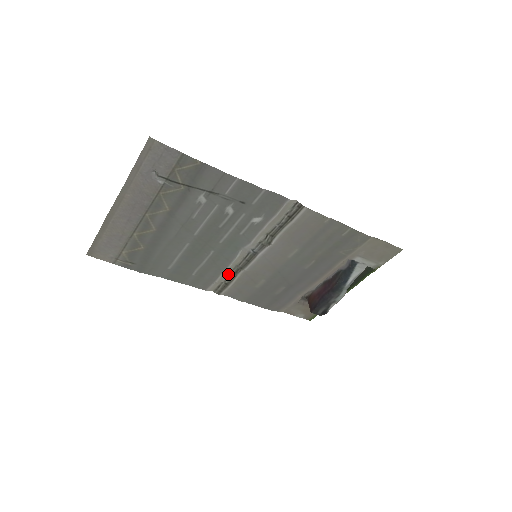
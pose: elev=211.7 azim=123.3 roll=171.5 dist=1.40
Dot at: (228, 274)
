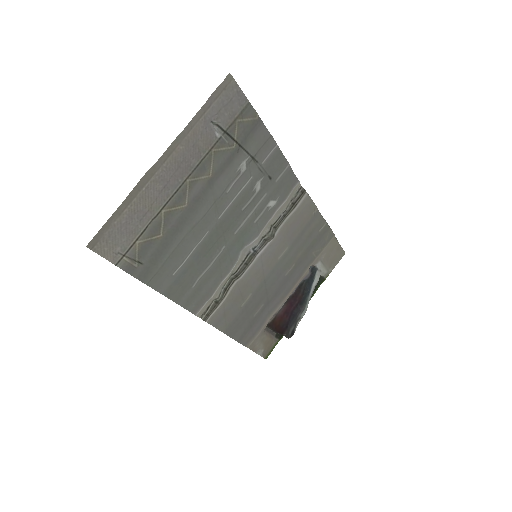
Dot at: (222, 287)
